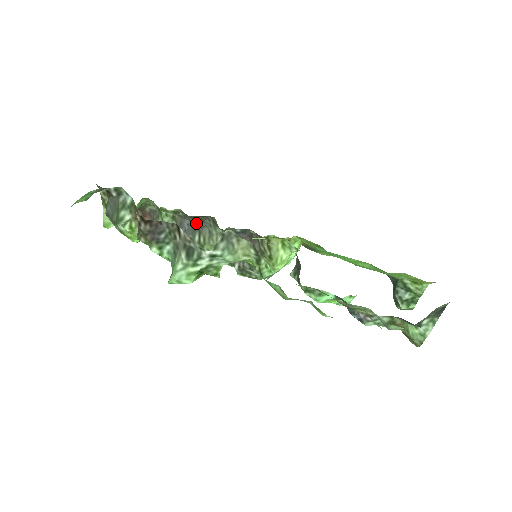
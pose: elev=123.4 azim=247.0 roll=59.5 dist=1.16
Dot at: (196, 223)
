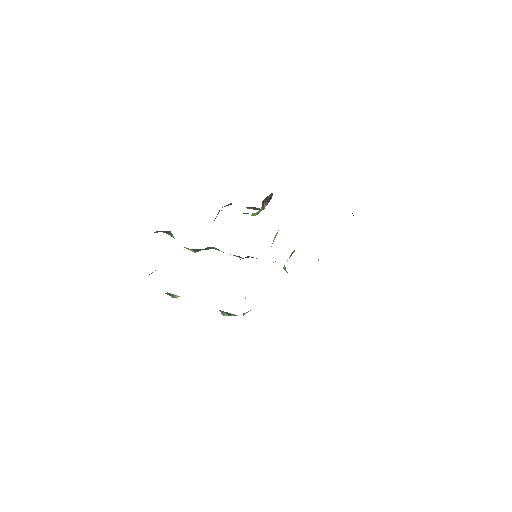
Dot at: occluded
